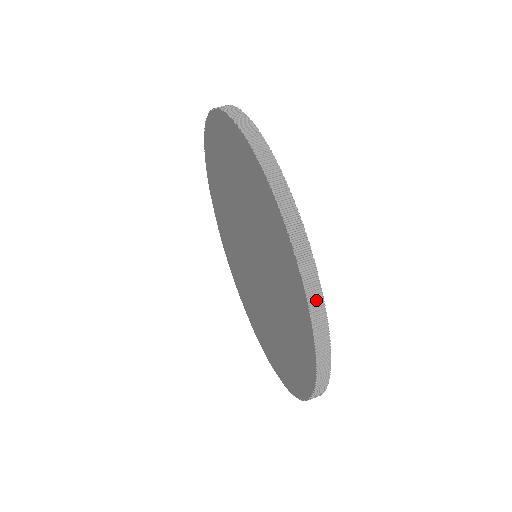
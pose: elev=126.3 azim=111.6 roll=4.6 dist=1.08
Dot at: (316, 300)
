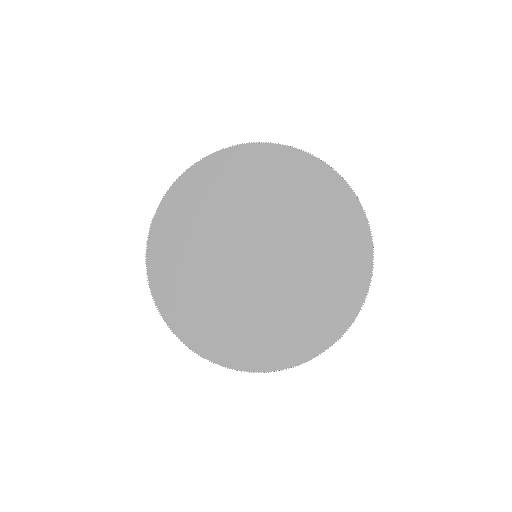
Dot at: occluded
